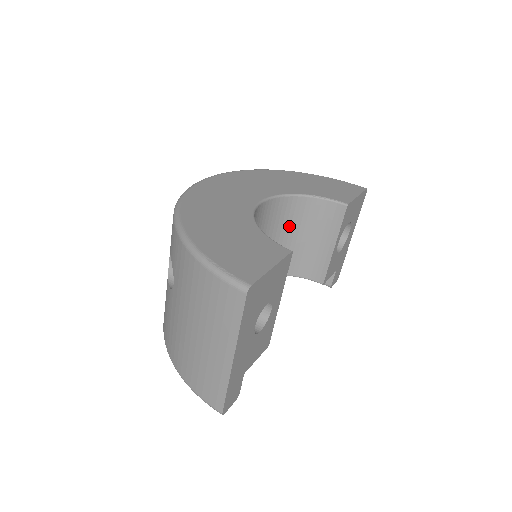
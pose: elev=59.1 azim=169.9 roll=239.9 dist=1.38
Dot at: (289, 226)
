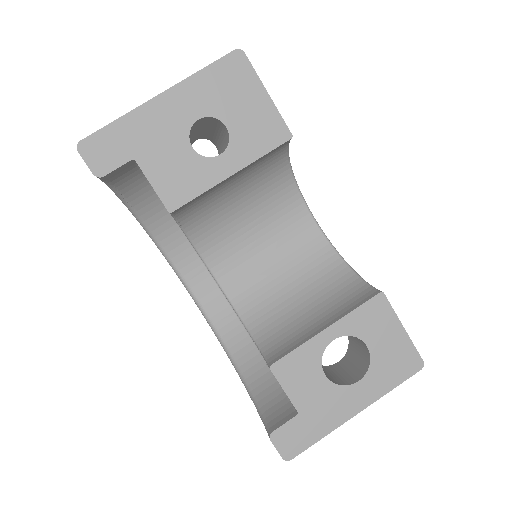
Dot at: (309, 283)
